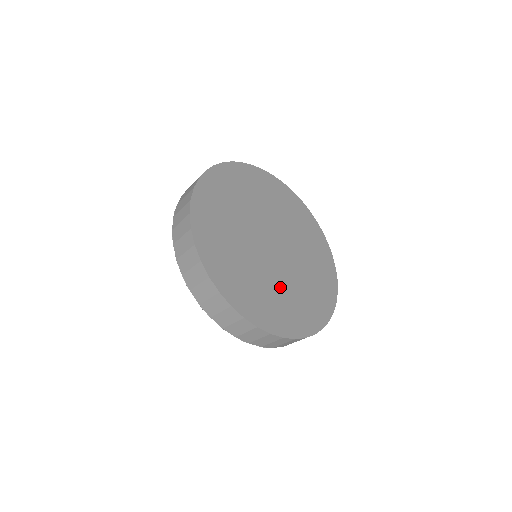
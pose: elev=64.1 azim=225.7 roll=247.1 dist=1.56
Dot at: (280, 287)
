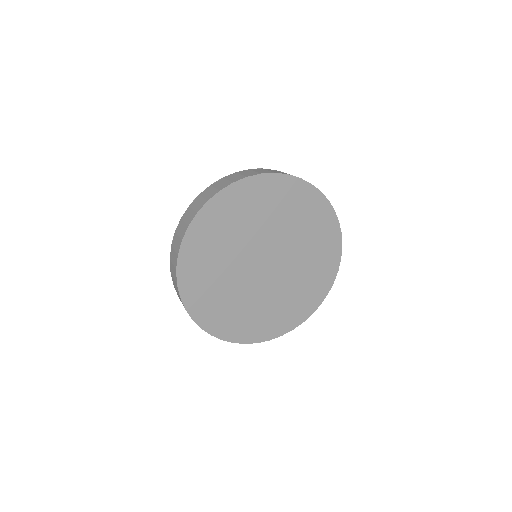
Dot at: (237, 296)
